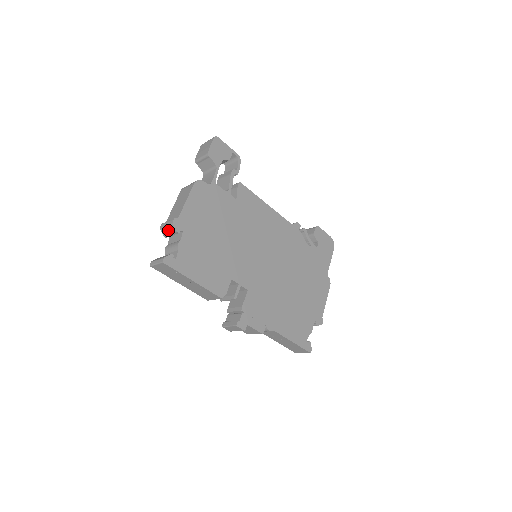
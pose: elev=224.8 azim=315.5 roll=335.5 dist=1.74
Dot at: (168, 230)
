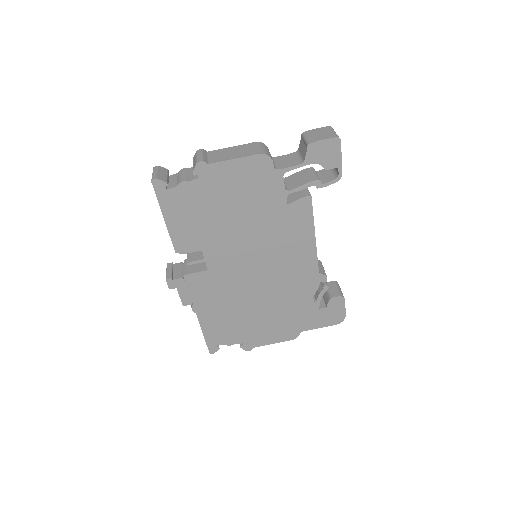
Dot at: (194, 161)
